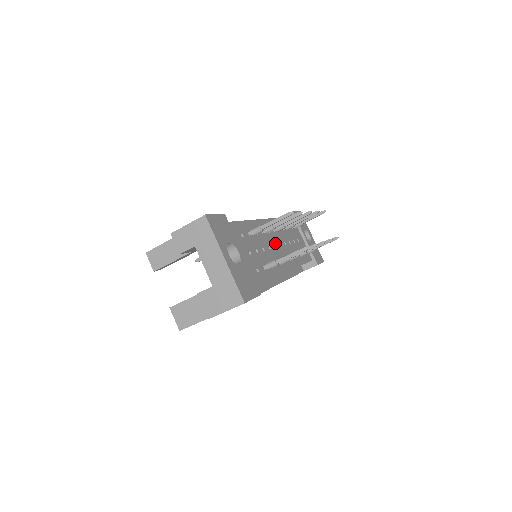
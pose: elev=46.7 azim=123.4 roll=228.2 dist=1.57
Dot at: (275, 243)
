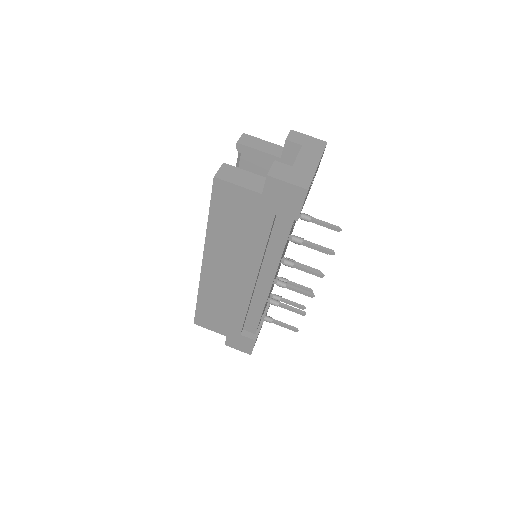
Dot at: occluded
